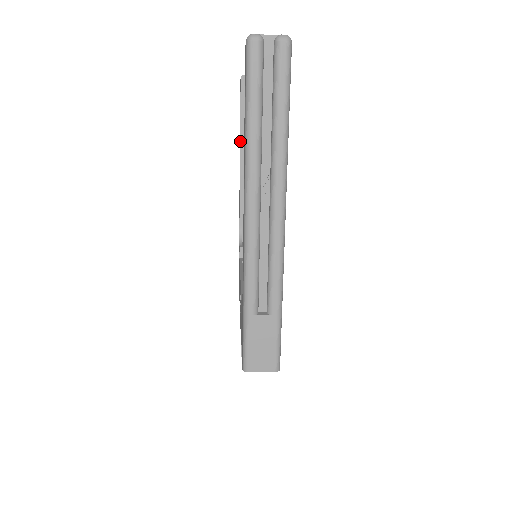
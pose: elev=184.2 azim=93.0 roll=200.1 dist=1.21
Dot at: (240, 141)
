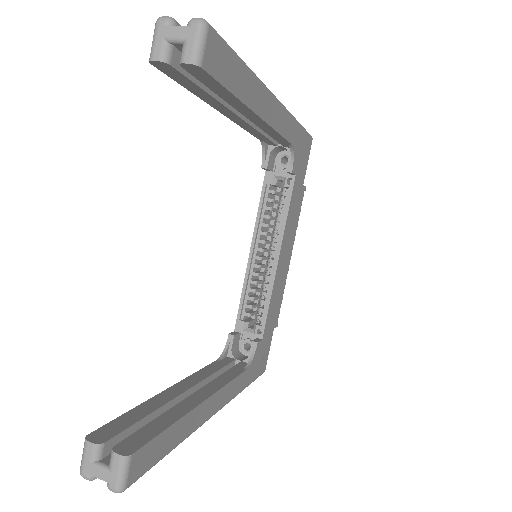
Dot at: occluded
